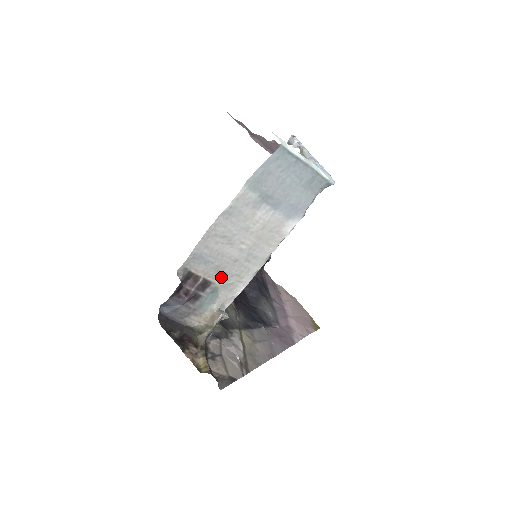
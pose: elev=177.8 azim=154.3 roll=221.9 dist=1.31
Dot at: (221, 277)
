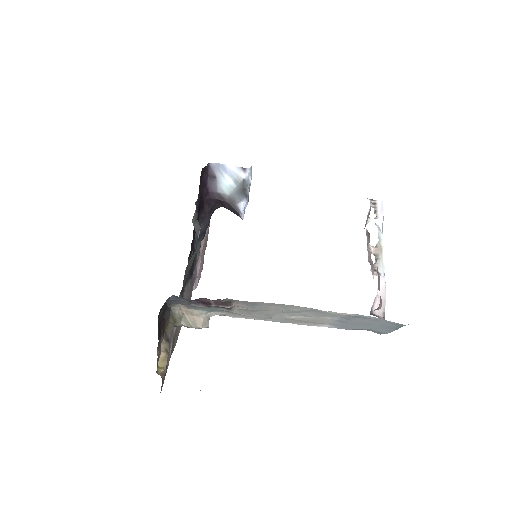
Dot at: (242, 311)
